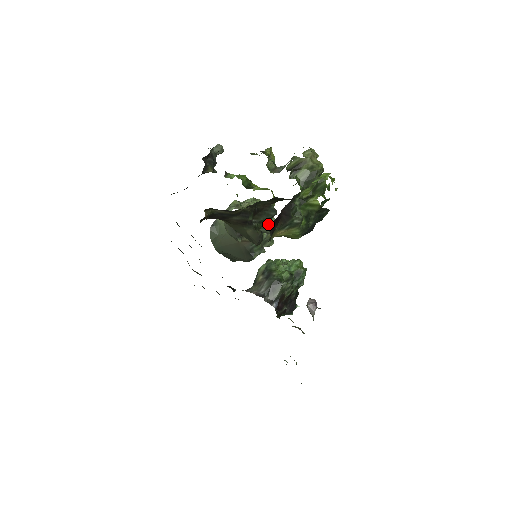
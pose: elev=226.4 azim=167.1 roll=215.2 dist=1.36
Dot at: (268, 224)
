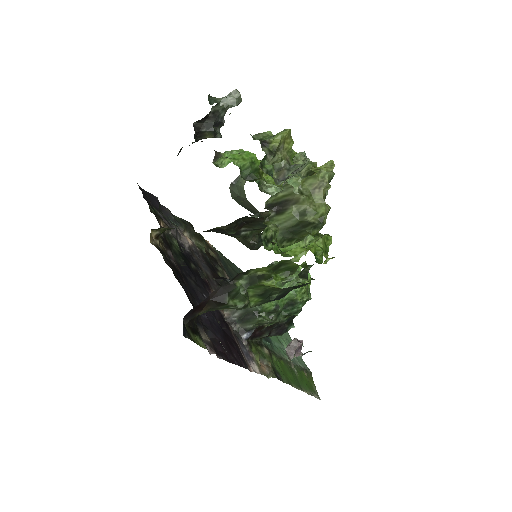
Dot at: occluded
